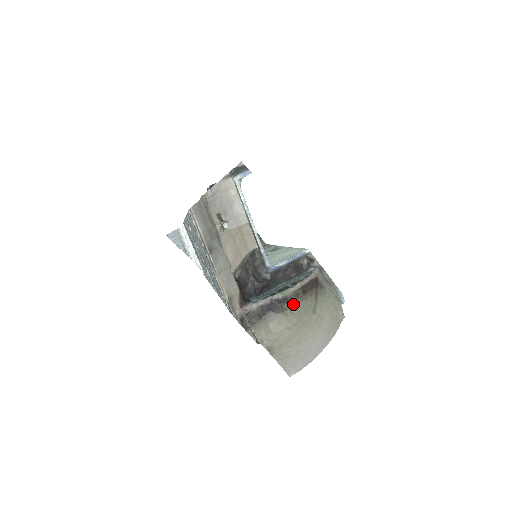
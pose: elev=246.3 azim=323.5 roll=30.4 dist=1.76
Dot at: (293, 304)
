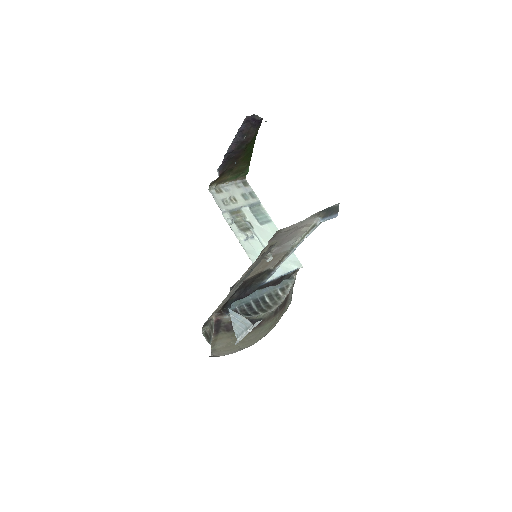
Dot at: (262, 325)
